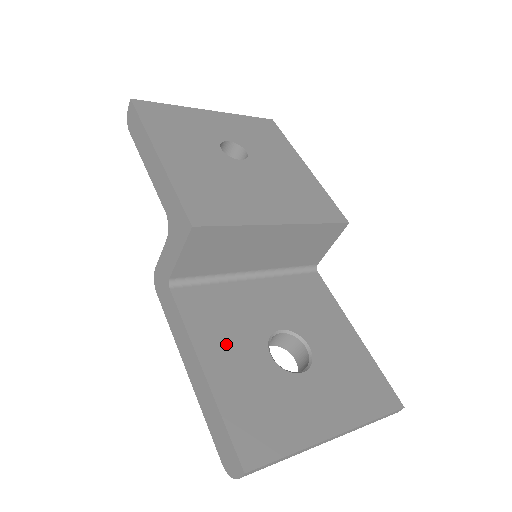
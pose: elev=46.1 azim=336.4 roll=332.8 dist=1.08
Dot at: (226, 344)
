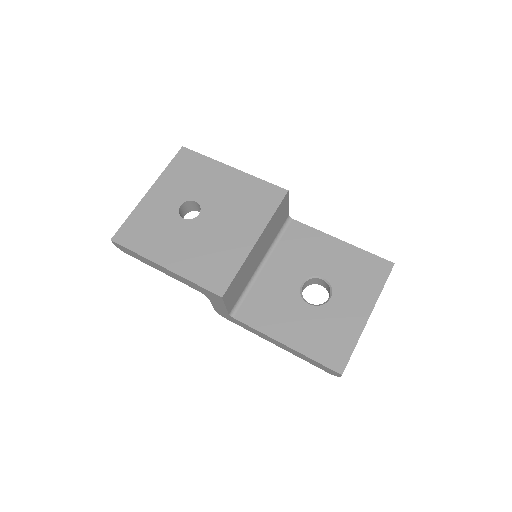
Dot at: (284, 321)
